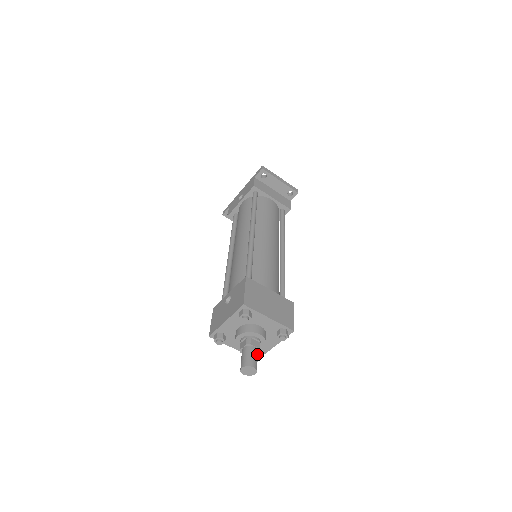
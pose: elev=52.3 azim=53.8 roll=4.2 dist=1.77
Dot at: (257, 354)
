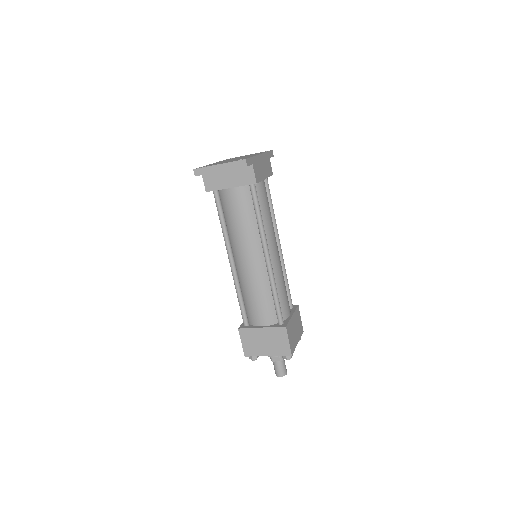
Dot at: (281, 364)
